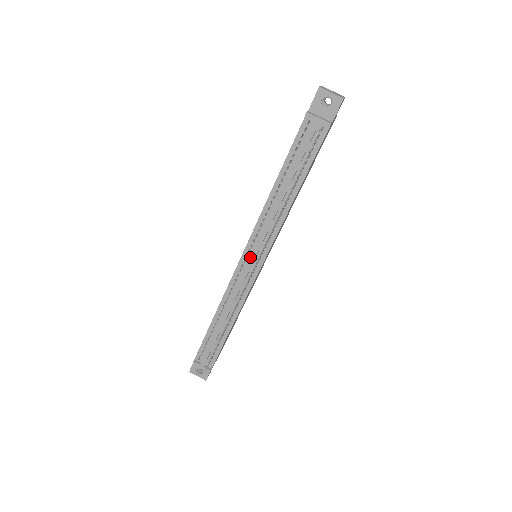
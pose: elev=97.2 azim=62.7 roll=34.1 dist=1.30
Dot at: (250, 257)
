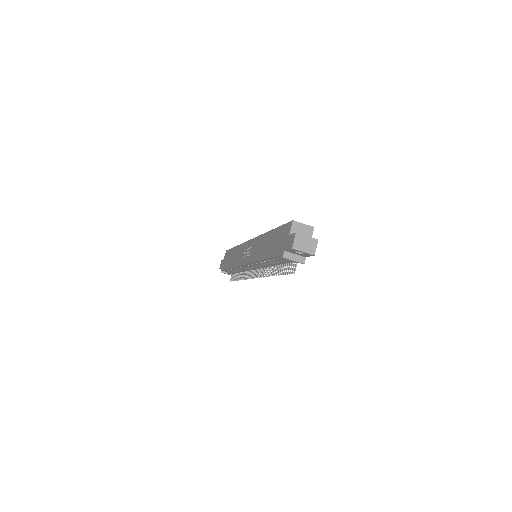
Dot at: (251, 266)
